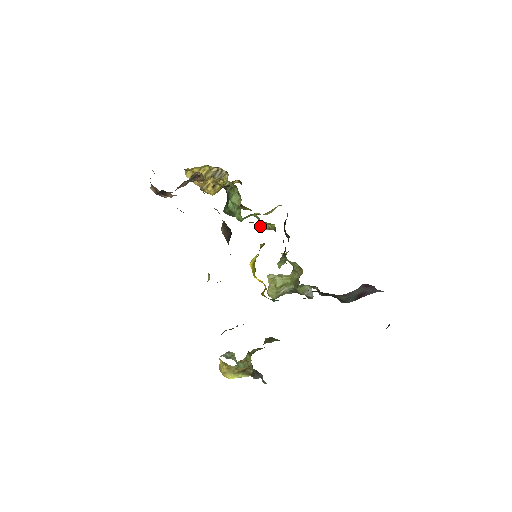
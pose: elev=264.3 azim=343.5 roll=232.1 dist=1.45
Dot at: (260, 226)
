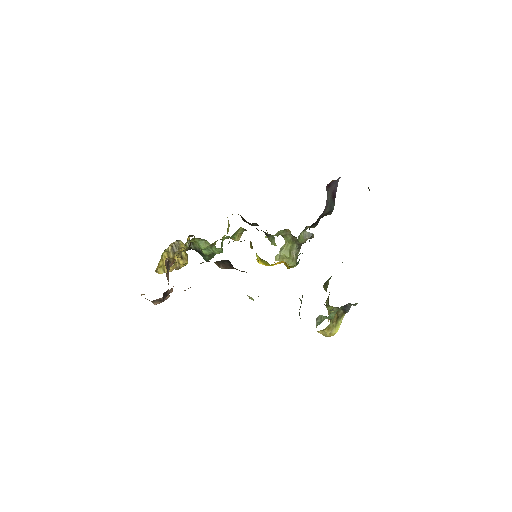
Dot at: occluded
